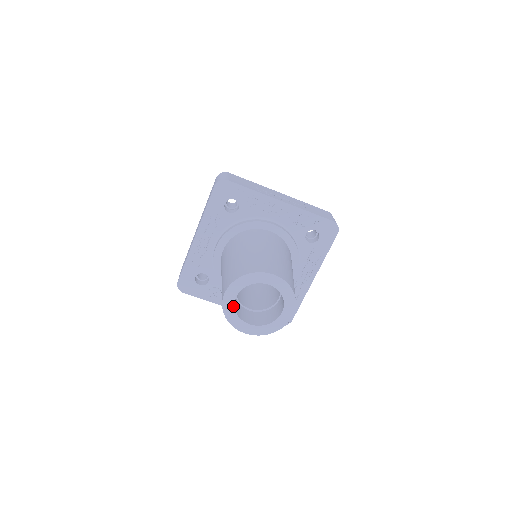
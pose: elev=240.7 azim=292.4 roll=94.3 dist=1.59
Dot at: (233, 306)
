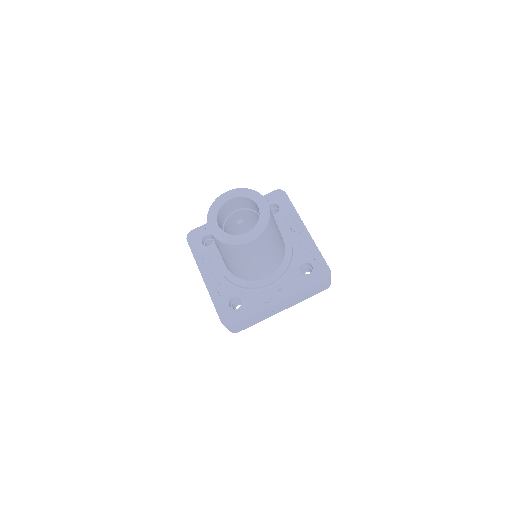
Dot at: (223, 232)
